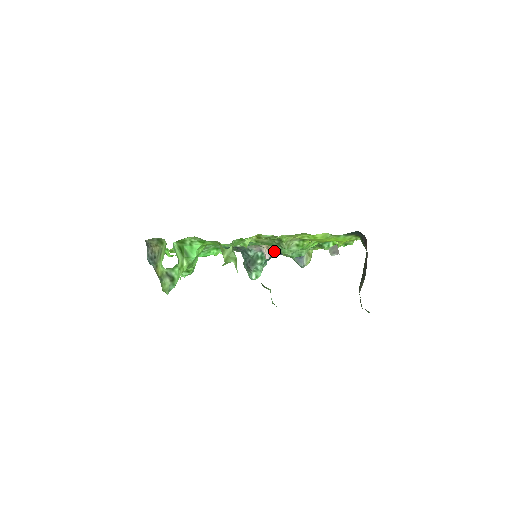
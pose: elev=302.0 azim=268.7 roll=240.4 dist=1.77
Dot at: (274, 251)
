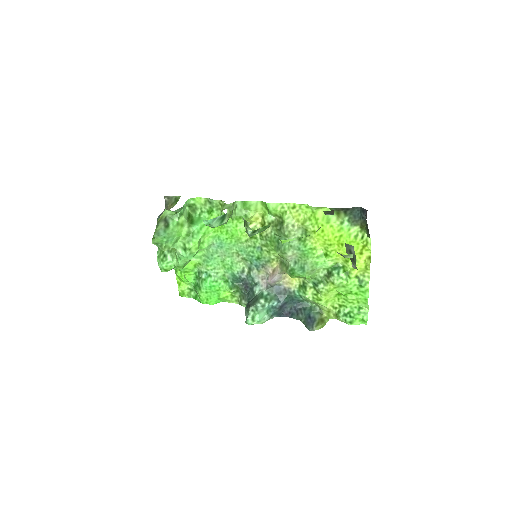
Dot at: (282, 300)
